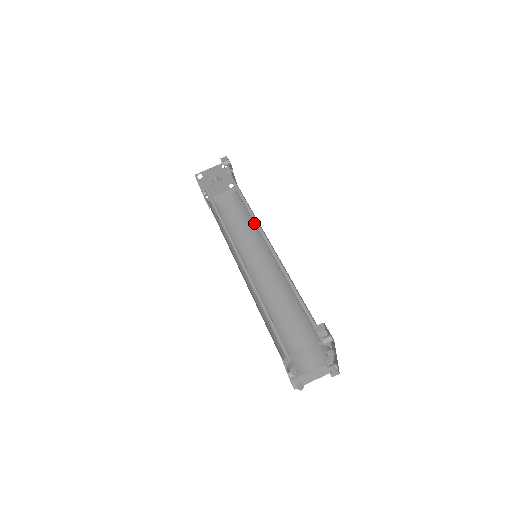
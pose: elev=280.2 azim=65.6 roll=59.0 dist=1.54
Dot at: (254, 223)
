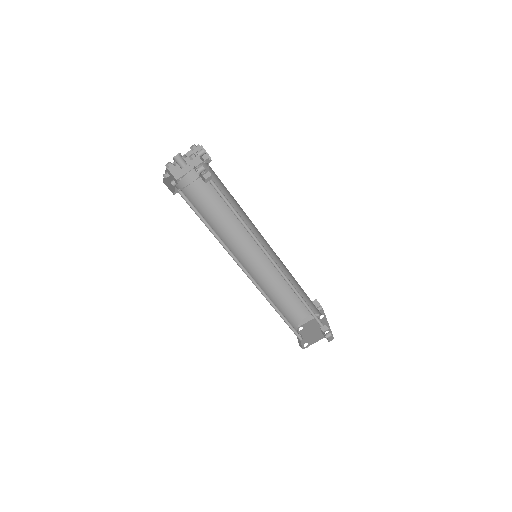
Dot at: (240, 209)
